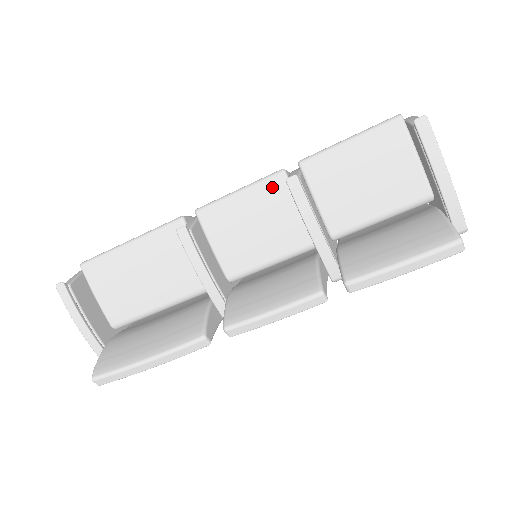
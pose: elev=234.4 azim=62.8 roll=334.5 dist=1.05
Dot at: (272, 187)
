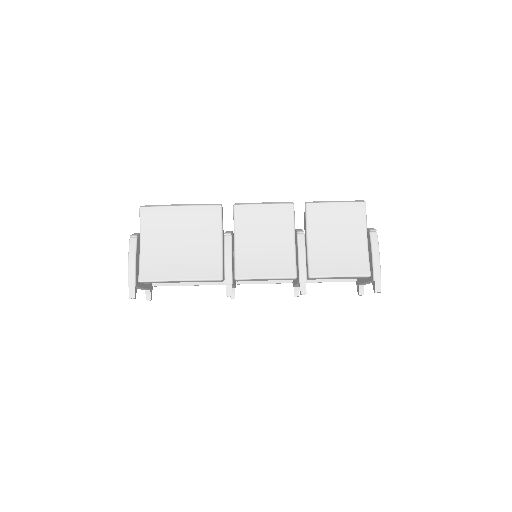
Dot at: occluded
